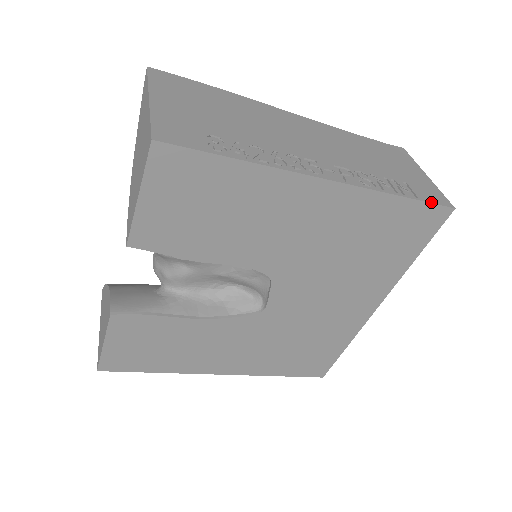
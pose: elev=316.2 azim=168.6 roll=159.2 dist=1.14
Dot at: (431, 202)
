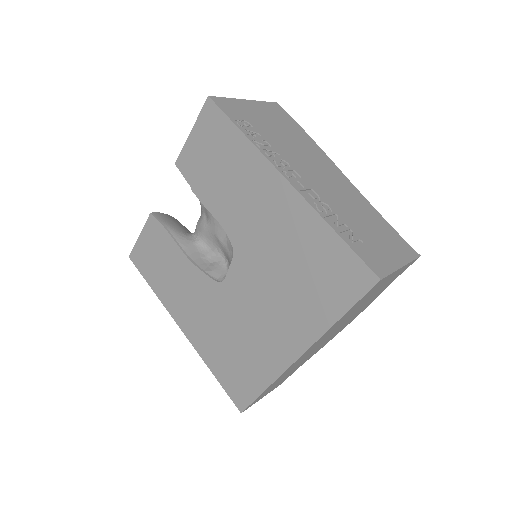
Dot at: (361, 257)
